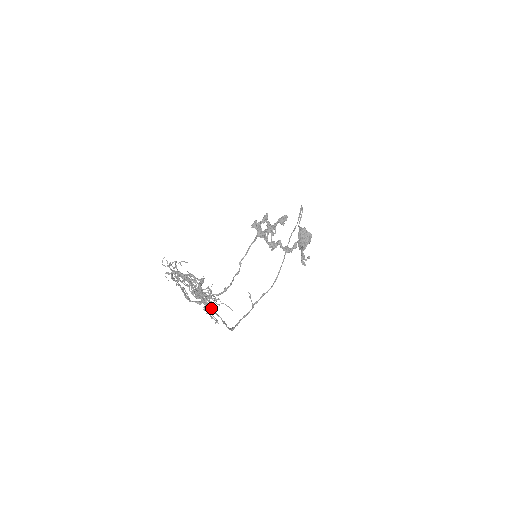
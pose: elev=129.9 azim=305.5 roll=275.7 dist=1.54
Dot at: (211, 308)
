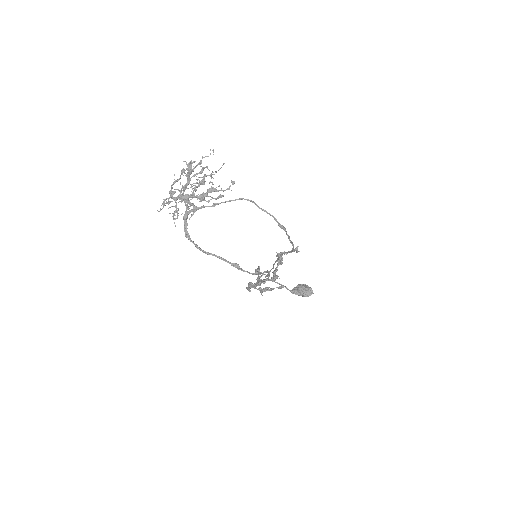
Dot at: (219, 186)
